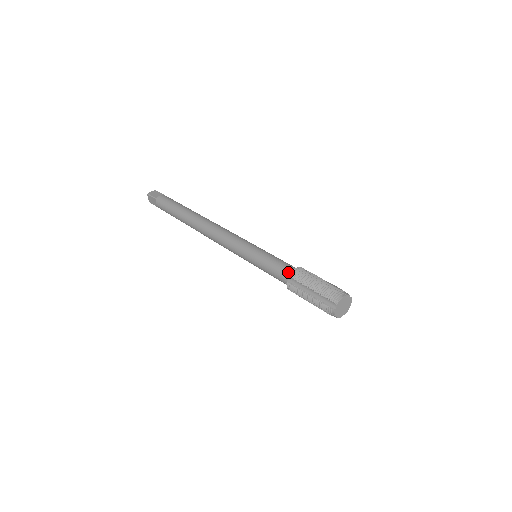
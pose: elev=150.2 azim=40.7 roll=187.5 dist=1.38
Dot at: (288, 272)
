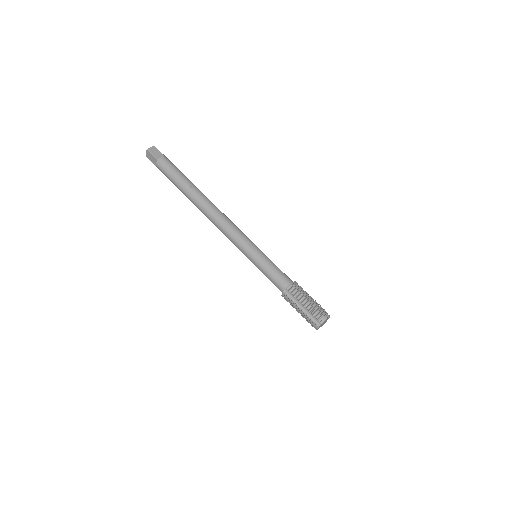
Dot at: (285, 284)
